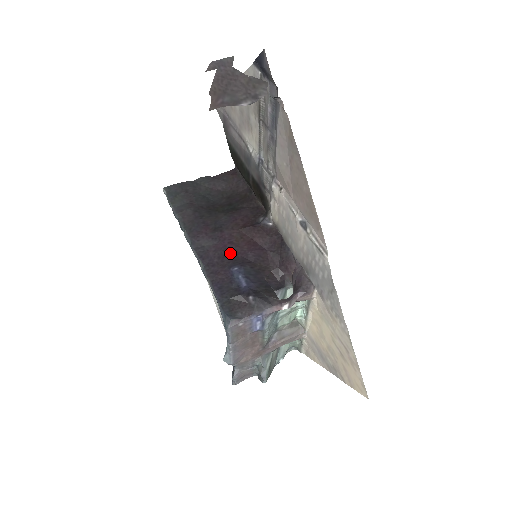
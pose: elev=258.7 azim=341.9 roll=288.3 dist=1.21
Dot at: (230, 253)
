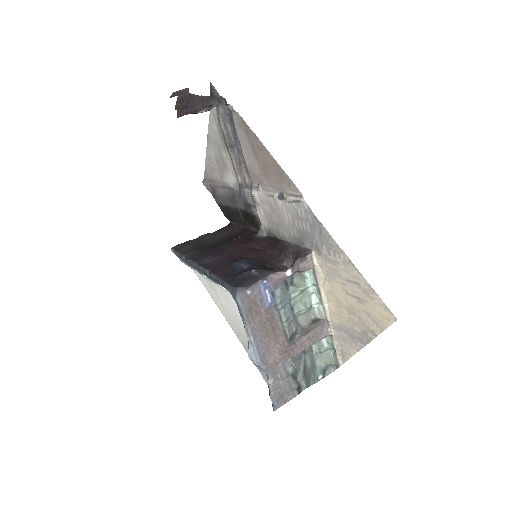
Dot at: (232, 258)
